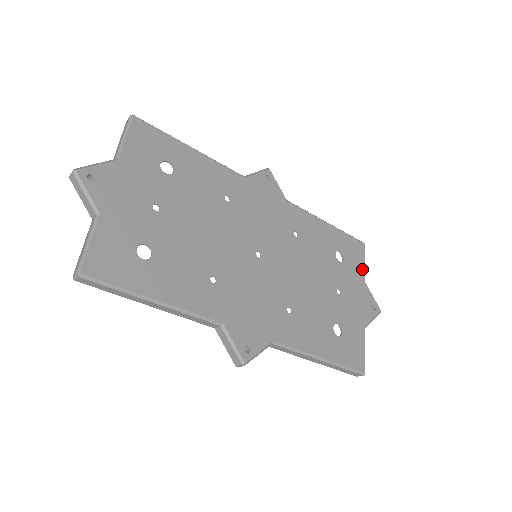
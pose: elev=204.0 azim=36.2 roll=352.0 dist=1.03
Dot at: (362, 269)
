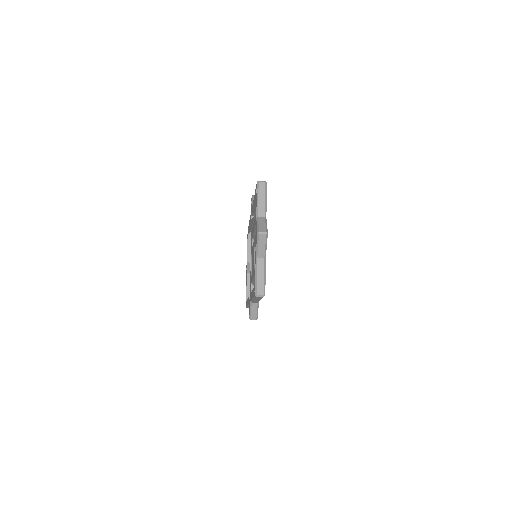
Dot at: occluded
